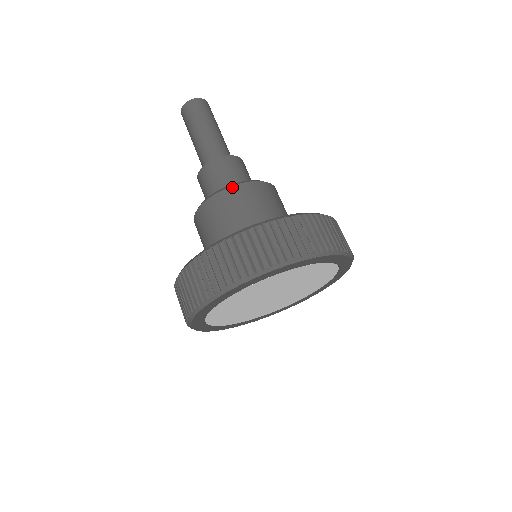
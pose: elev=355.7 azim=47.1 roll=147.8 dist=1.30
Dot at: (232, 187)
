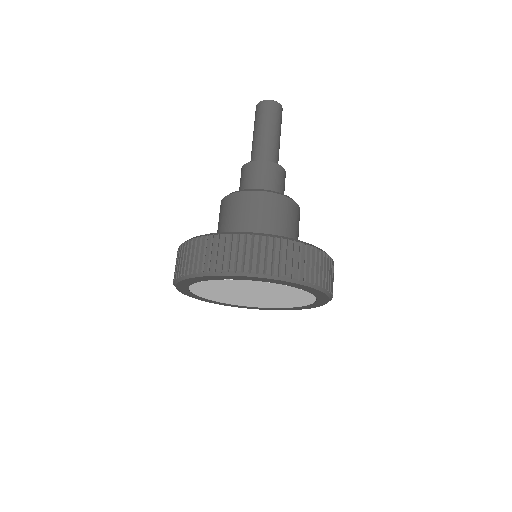
Dot at: (253, 191)
